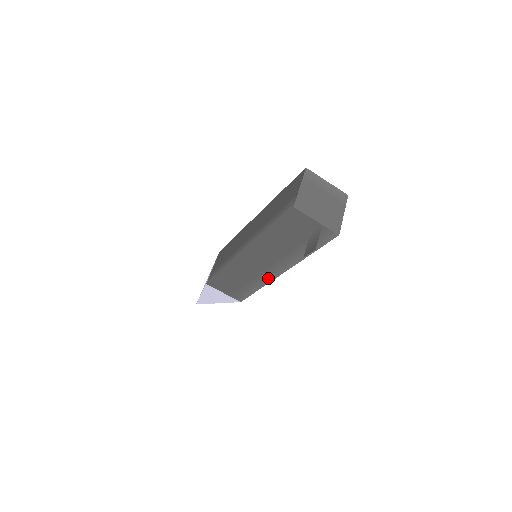
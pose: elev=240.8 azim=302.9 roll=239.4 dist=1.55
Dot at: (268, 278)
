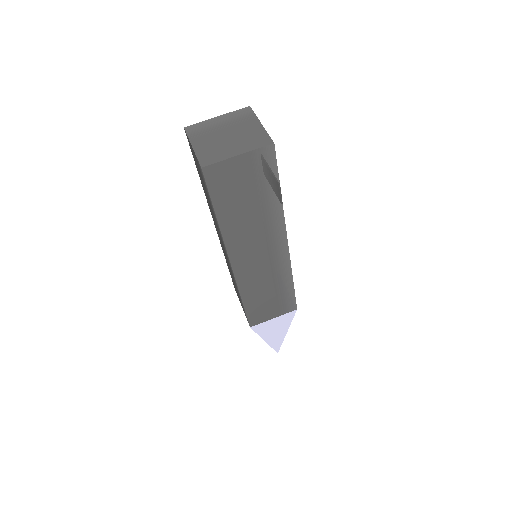
Dot at: (284, 261)
